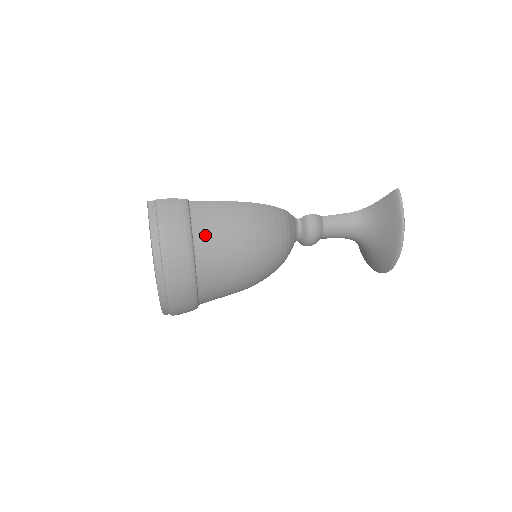
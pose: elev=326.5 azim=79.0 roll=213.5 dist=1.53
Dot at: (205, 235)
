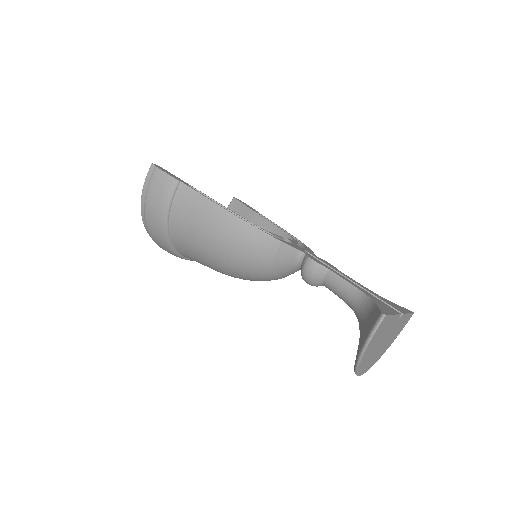
Dot at: (180, 220)
